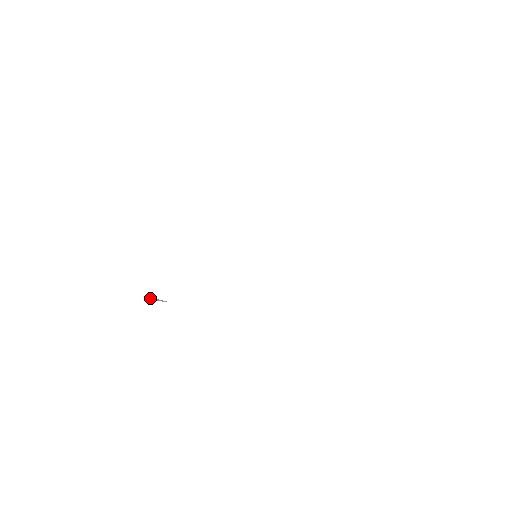
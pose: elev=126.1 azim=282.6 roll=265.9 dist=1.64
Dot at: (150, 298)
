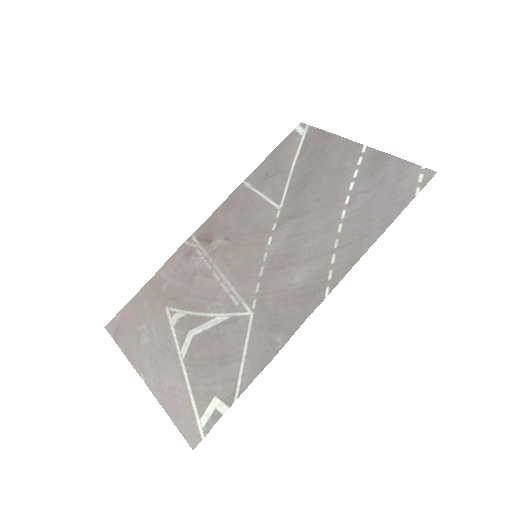
Dot at: (117, 338)
